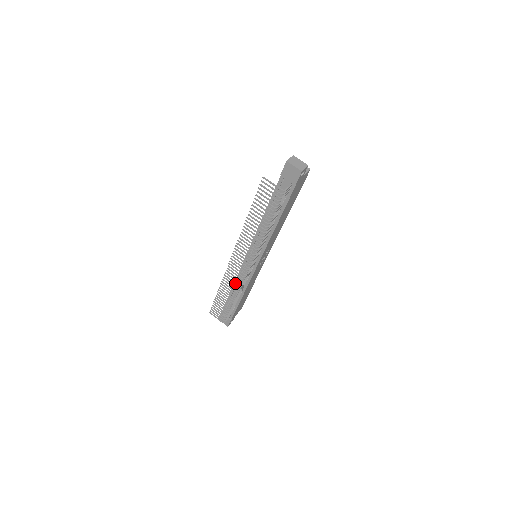
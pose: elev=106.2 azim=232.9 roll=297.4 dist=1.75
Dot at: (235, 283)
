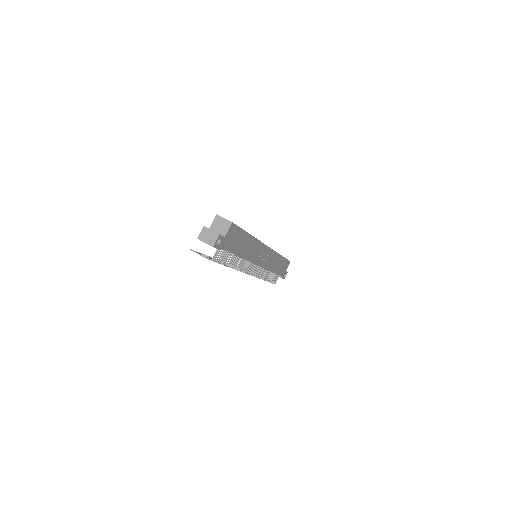
Dot at: occluded
